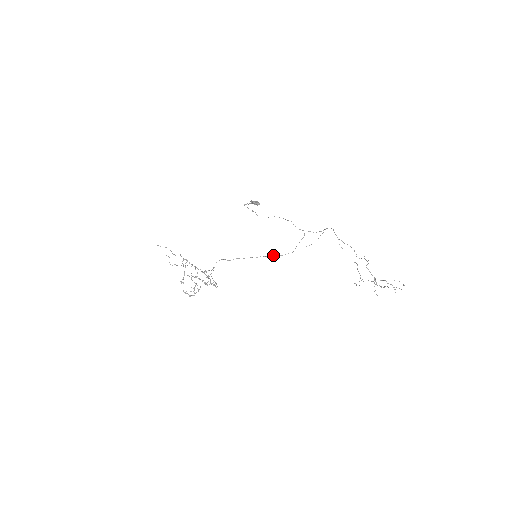
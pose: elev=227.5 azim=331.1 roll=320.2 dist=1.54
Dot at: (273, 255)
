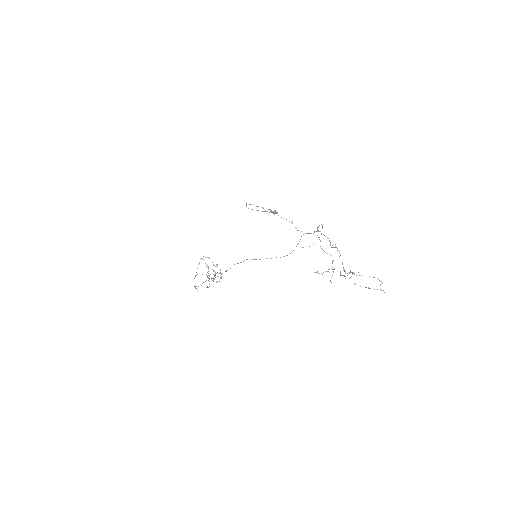
Dot at: occluded
